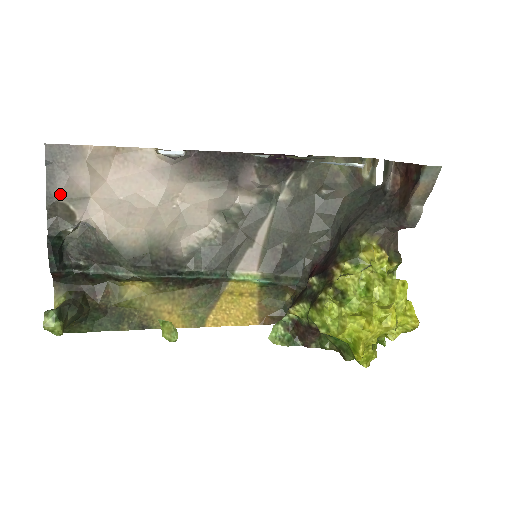
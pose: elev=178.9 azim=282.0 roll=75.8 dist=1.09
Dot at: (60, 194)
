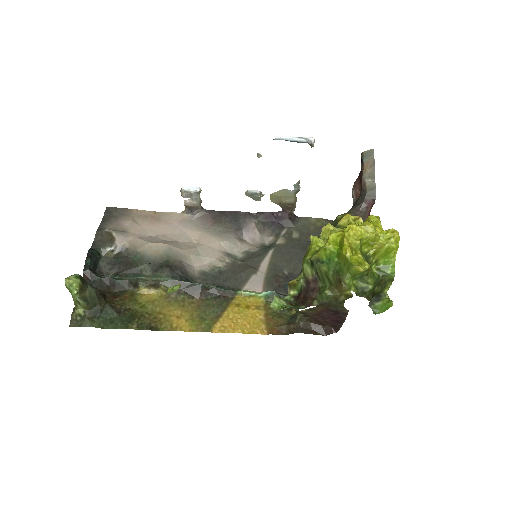
Dot at: (108, 227)
